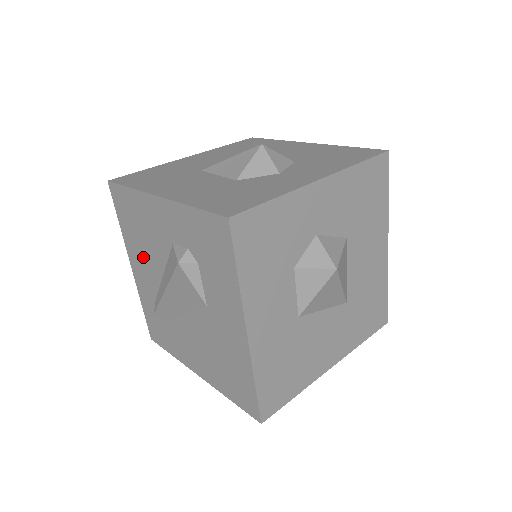
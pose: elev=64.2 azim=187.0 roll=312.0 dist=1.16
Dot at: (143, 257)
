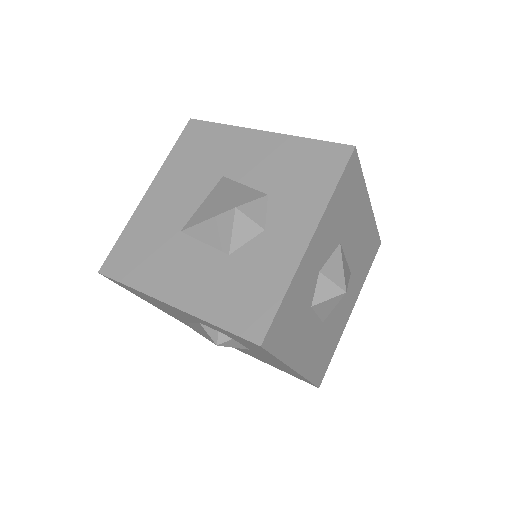
Dot at: (165, 309)
